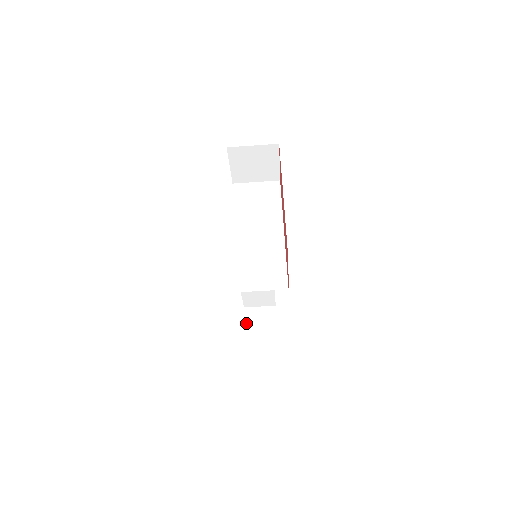
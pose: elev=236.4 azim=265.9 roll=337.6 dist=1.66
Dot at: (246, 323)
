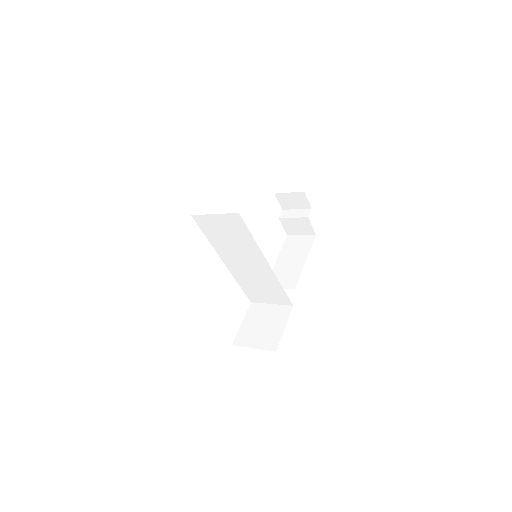
Dot at: (281, 219)
